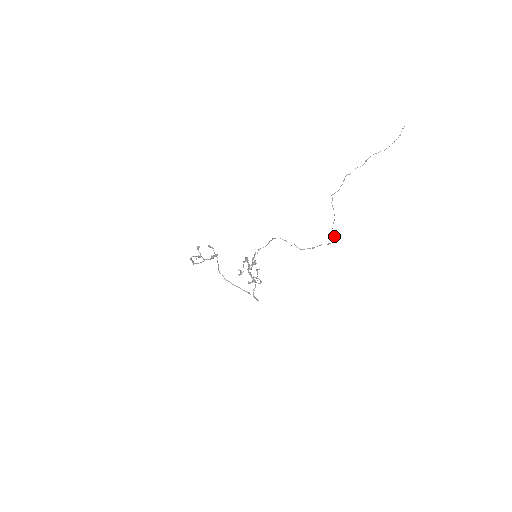
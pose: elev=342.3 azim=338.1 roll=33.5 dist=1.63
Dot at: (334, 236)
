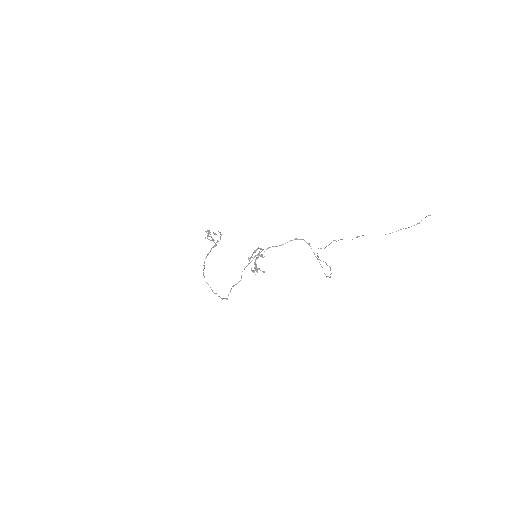
Dot at: occluded
